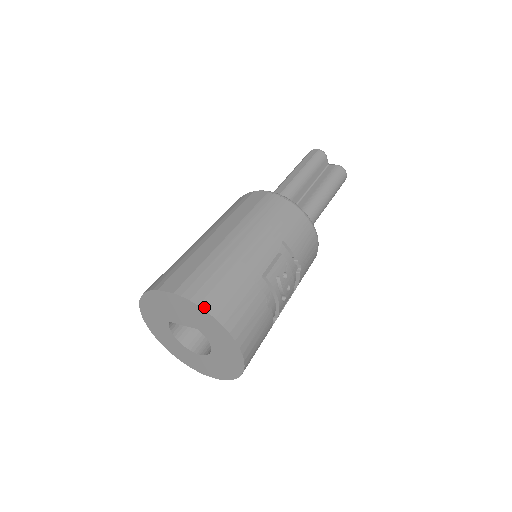
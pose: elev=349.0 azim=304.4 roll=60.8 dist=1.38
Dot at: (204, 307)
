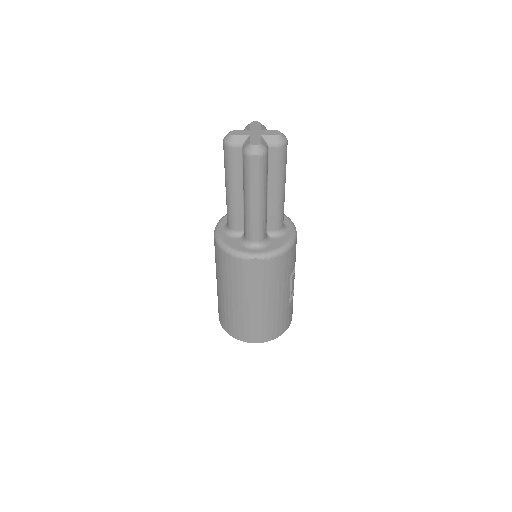
Dot at: occluded
